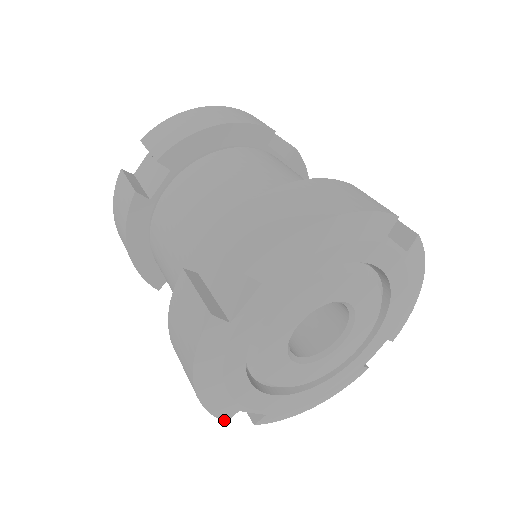
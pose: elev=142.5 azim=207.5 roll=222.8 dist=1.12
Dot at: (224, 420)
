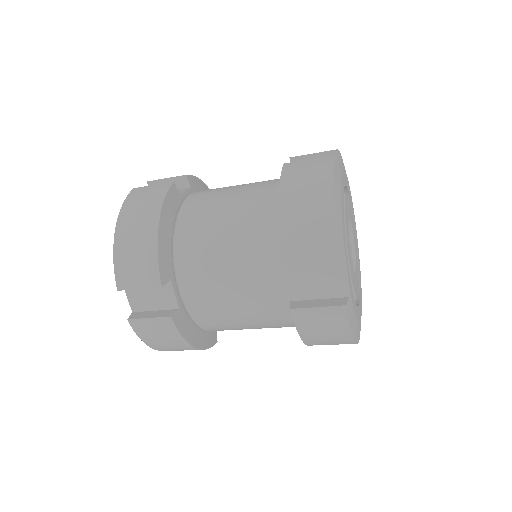
Dot at: (340, 267)
